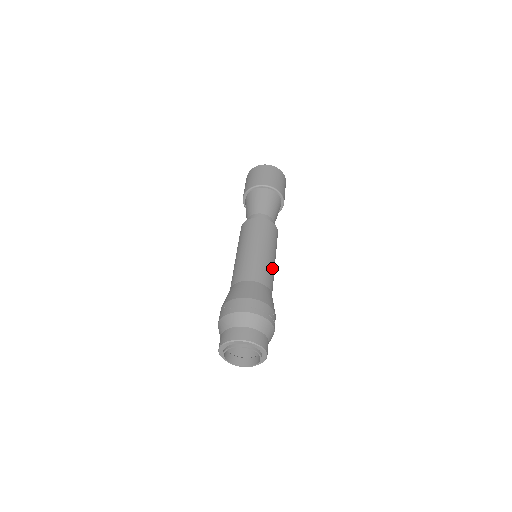
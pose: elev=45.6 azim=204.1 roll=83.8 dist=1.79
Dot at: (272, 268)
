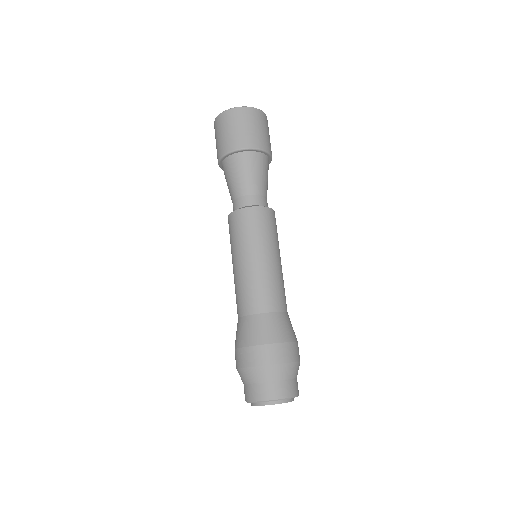
Dot at: (281, 278)
